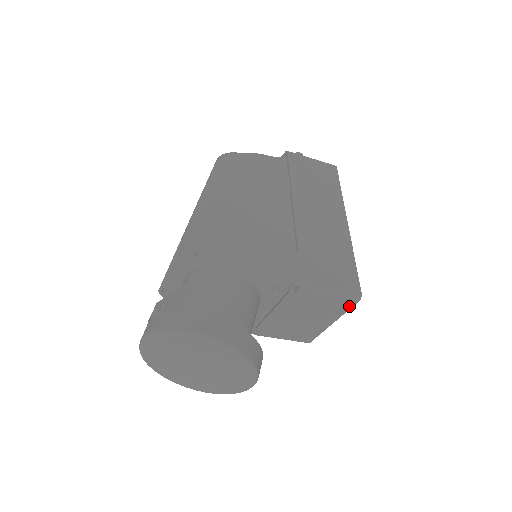
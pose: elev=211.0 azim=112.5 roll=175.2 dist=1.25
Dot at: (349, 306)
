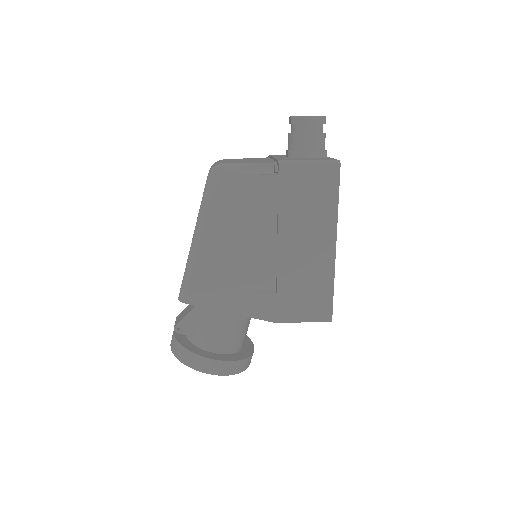
Dot at: occluded
